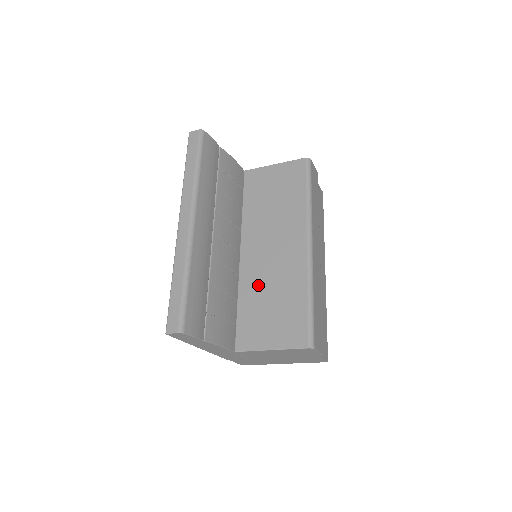
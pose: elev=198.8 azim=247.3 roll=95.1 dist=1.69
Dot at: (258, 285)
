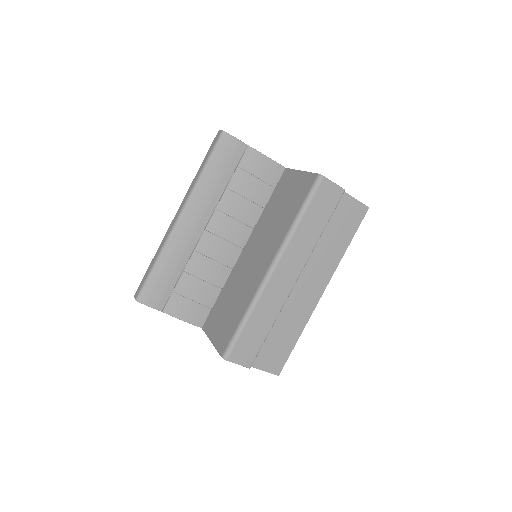
Dot at: (234, 284)
